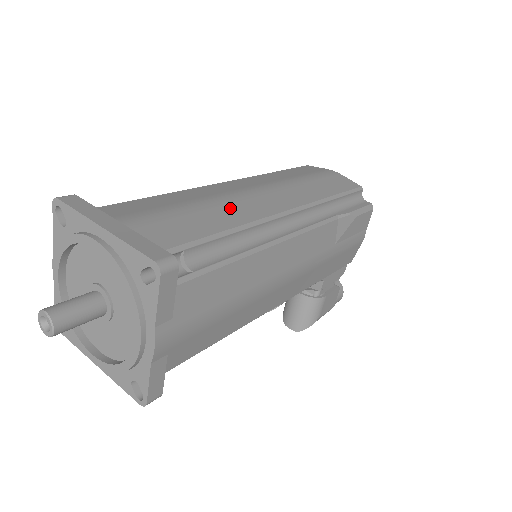
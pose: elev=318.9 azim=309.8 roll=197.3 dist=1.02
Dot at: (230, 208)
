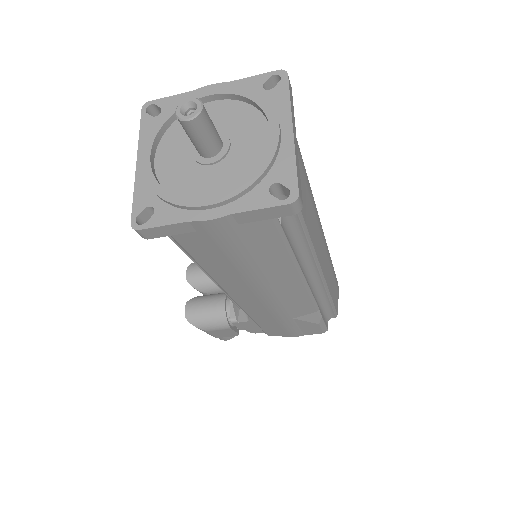
Dot at: (316, 224)
